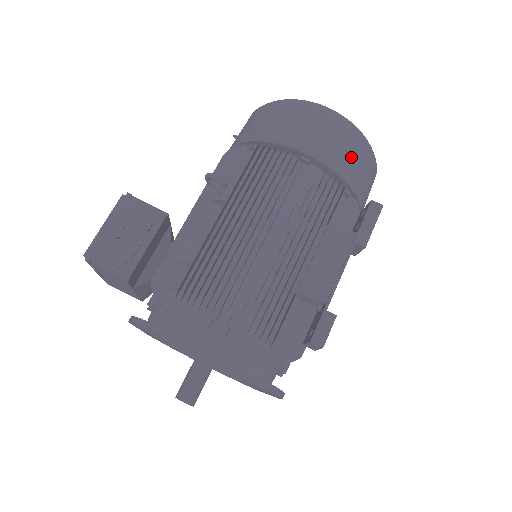
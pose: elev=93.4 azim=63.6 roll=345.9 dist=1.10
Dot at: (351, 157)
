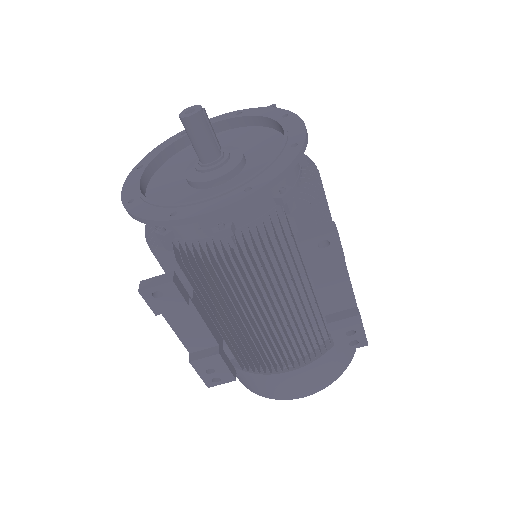
Dot at: occluded
